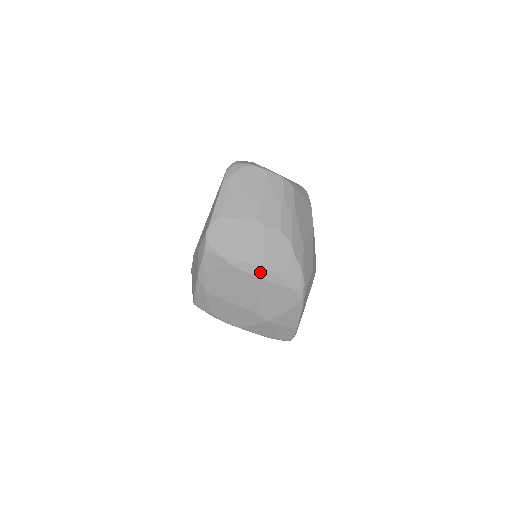
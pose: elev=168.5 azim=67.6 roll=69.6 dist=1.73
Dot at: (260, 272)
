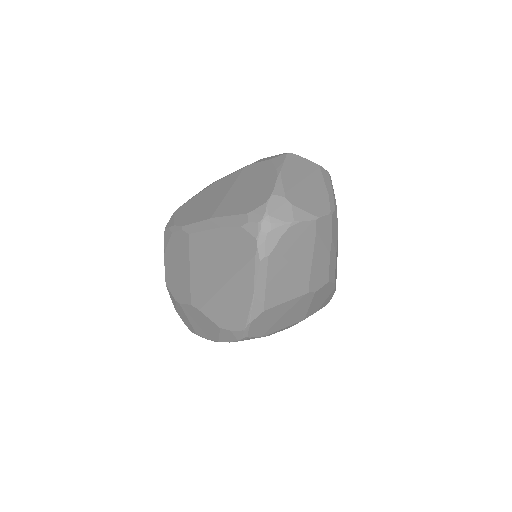
Dot at: occluded
